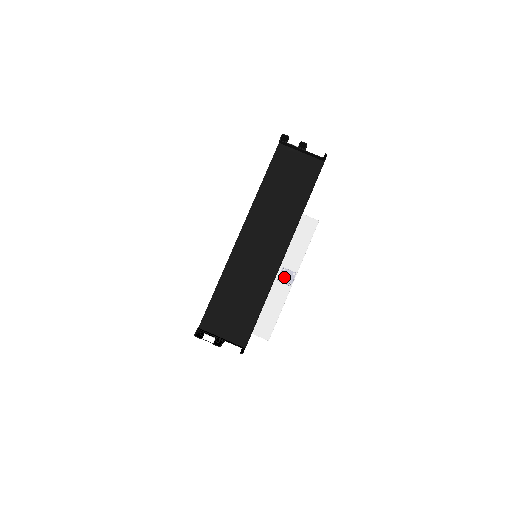
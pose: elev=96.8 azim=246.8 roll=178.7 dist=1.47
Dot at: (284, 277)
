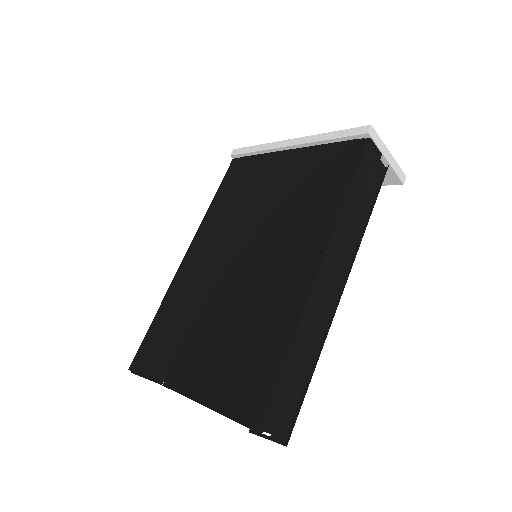
Dot at: occluded
